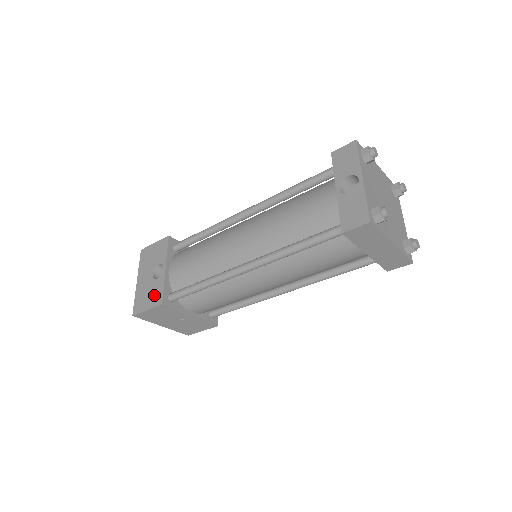
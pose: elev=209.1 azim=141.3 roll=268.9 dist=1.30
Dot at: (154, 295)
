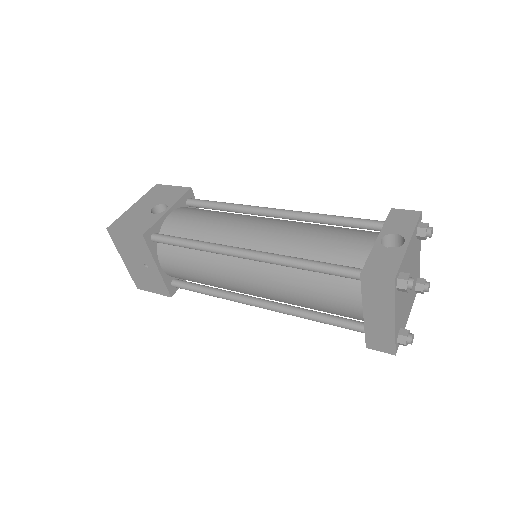
Dot at: (141, 224)
